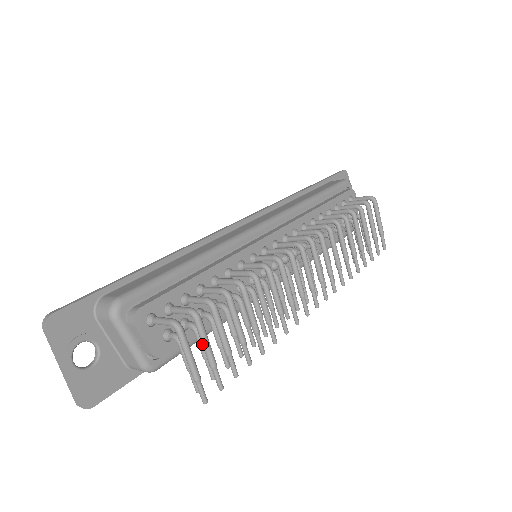
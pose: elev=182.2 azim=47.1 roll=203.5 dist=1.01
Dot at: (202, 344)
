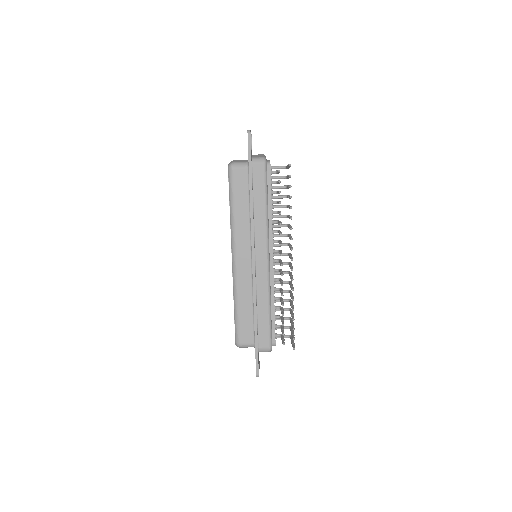
Dot at: occluded
